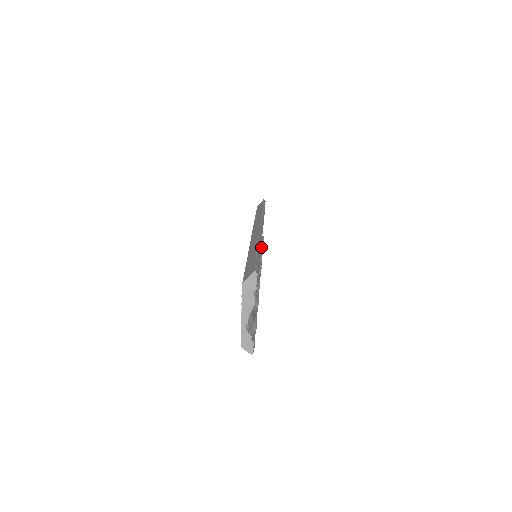
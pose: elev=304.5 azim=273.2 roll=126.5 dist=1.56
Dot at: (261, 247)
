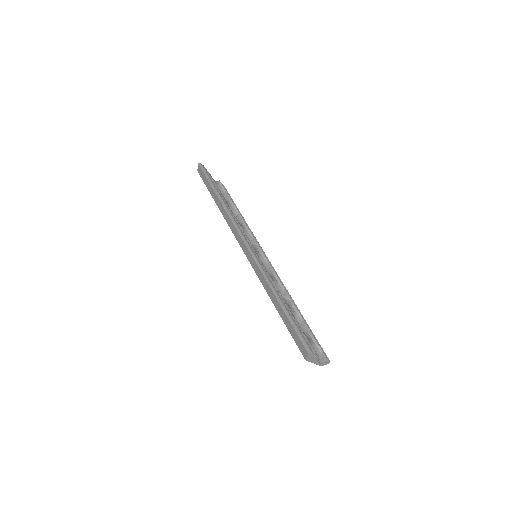
Dot at: (234, 208)
